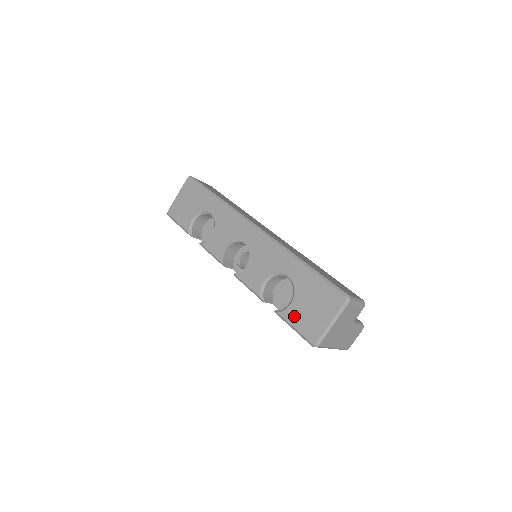
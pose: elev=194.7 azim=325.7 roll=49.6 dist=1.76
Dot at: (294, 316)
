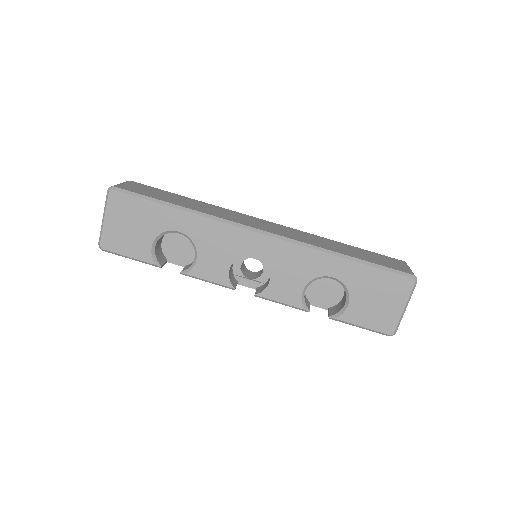
Dot at: (358, 316)
